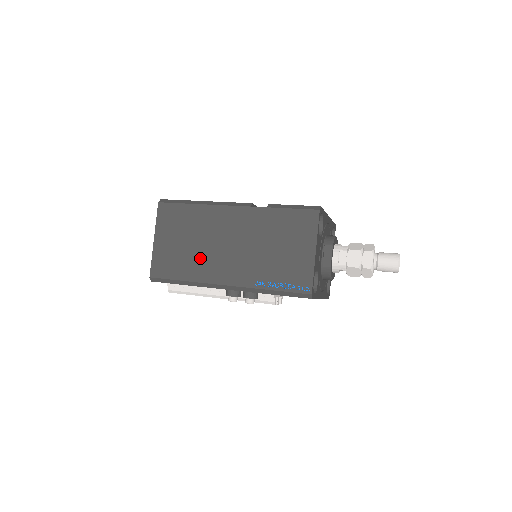
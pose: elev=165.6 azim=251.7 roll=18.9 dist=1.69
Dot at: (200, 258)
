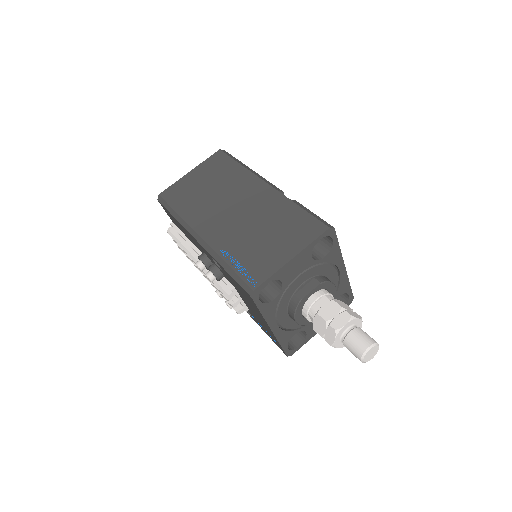
Dot at: (204, 204)
